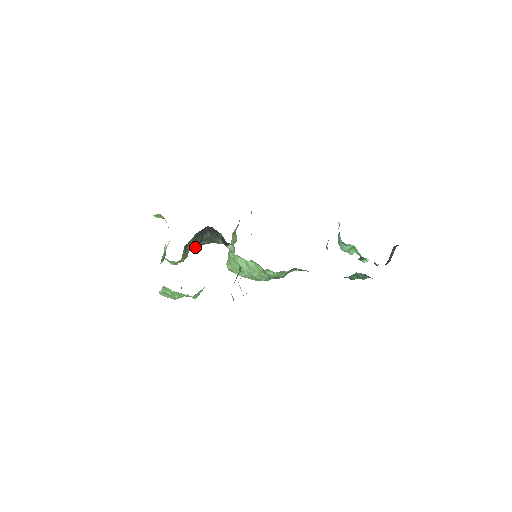
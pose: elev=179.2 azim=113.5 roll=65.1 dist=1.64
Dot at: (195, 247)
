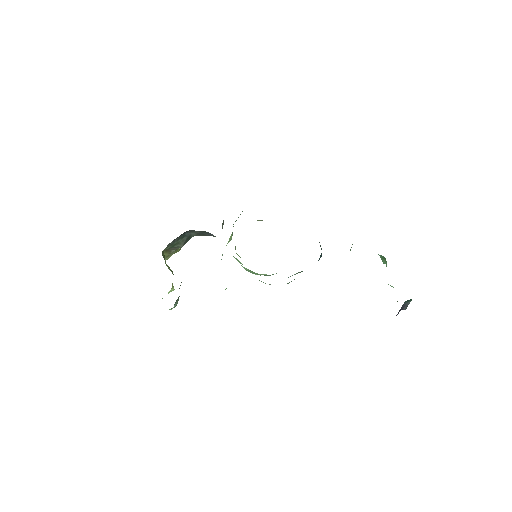
Dot at: (180, 247)
